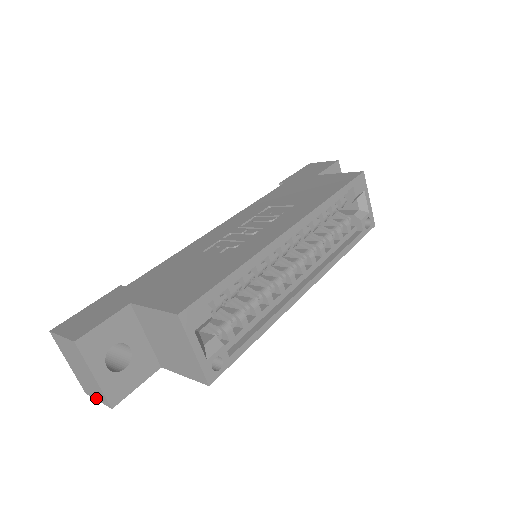
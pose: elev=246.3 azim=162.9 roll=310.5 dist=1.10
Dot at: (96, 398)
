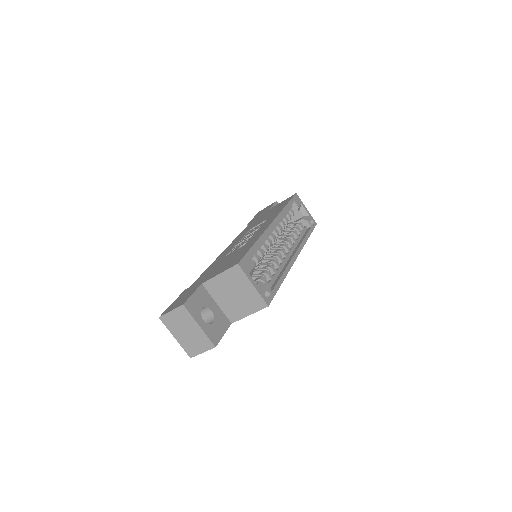
Dot at: (201, 352)
